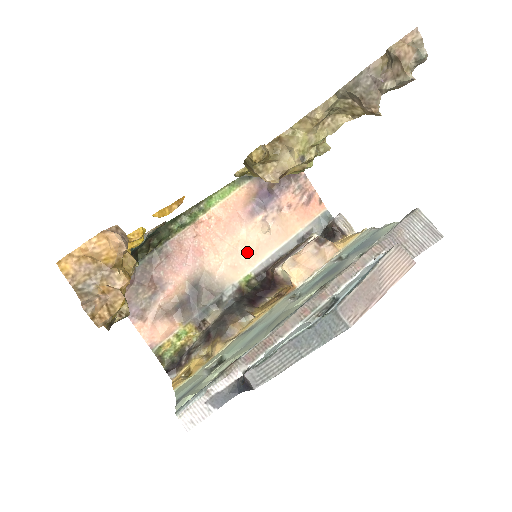
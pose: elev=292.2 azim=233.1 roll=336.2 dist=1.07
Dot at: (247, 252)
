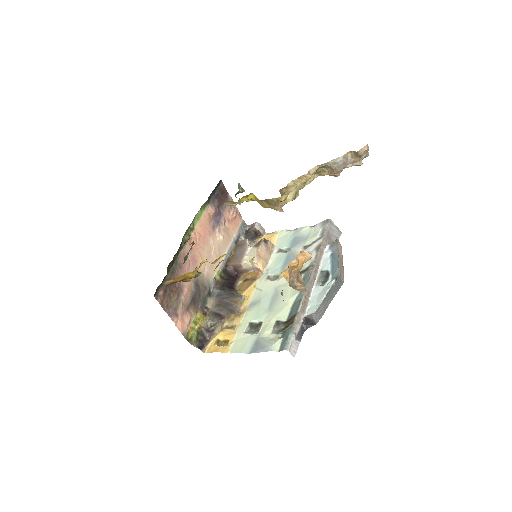
Dot at: (215, 255)
